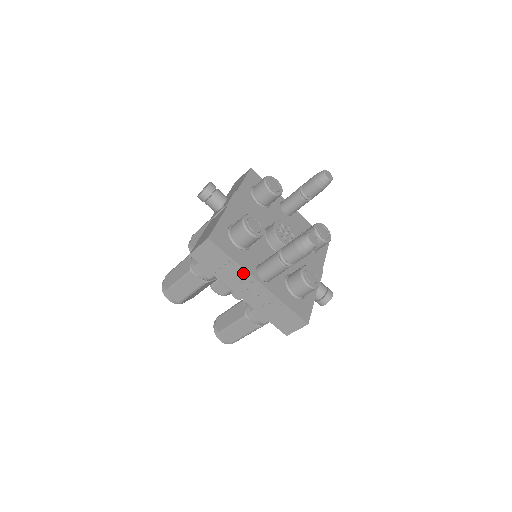
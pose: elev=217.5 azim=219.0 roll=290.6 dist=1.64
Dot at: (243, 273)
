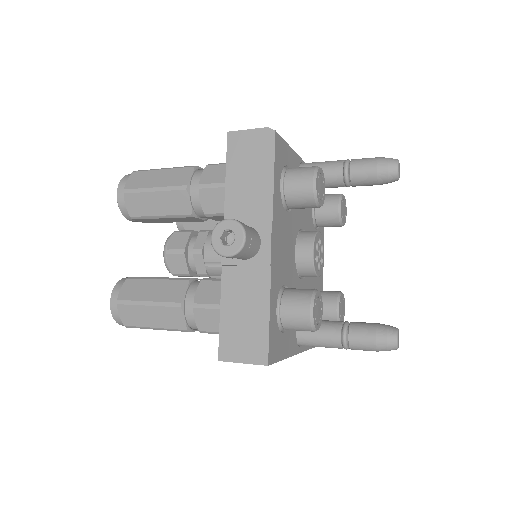
Dot at: occluded
